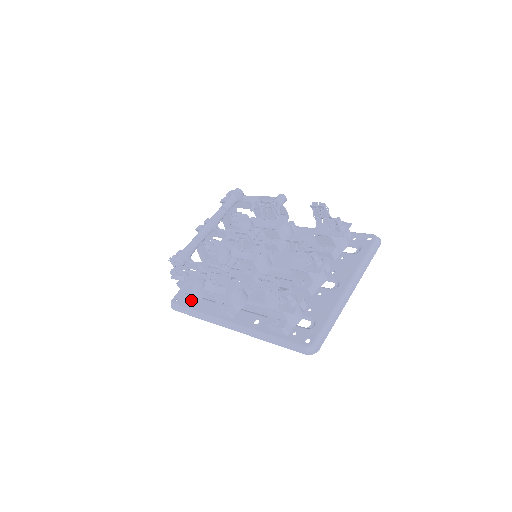
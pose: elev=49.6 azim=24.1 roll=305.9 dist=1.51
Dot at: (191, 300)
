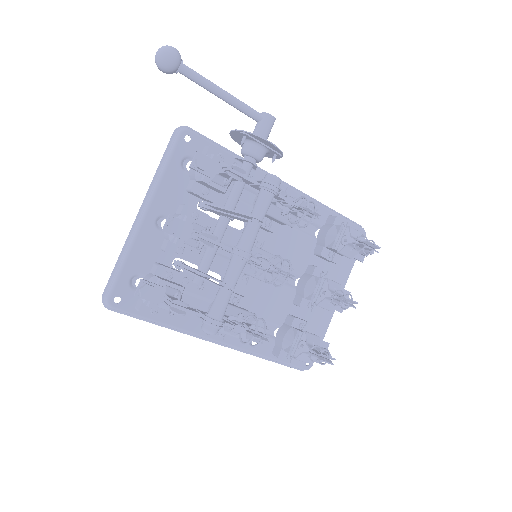
Dot at: (165, 319)
